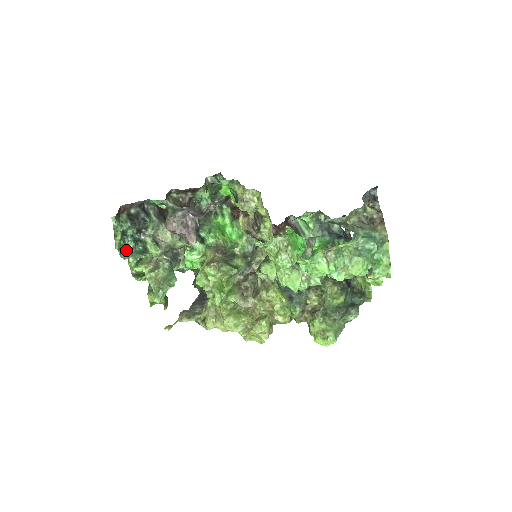
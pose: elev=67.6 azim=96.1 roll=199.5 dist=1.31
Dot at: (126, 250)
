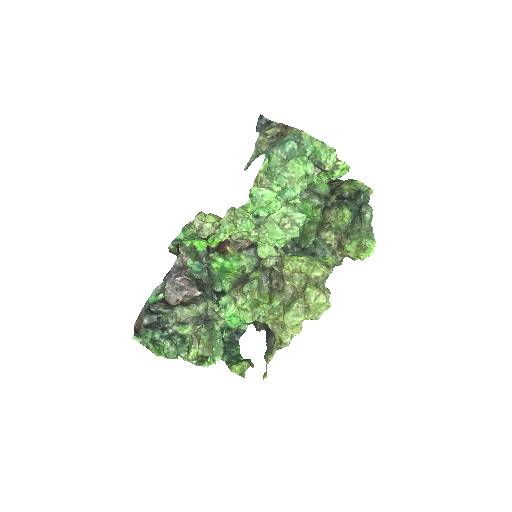
Dot at: (168, 351)
